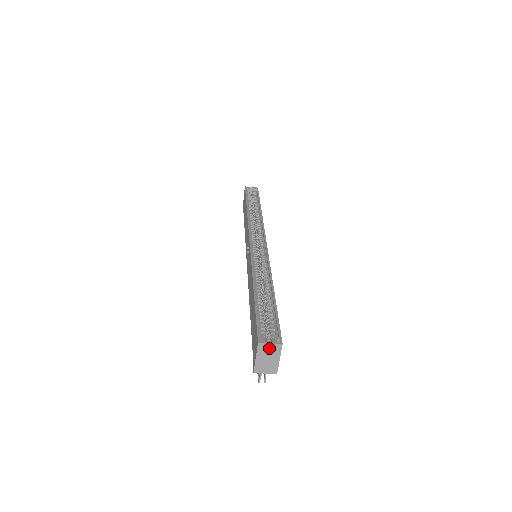
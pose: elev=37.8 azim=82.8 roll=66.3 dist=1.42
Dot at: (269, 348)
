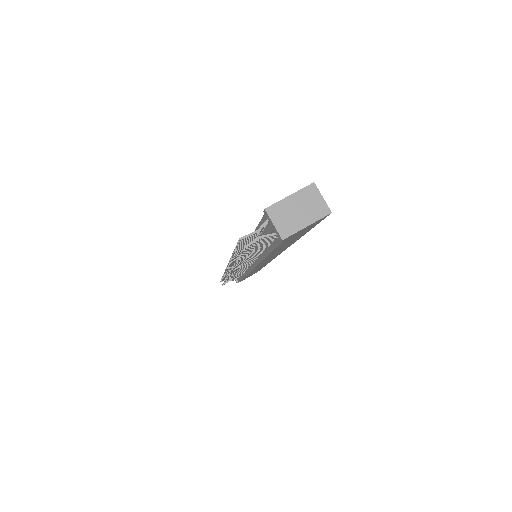
Dot at: (315, 201)
